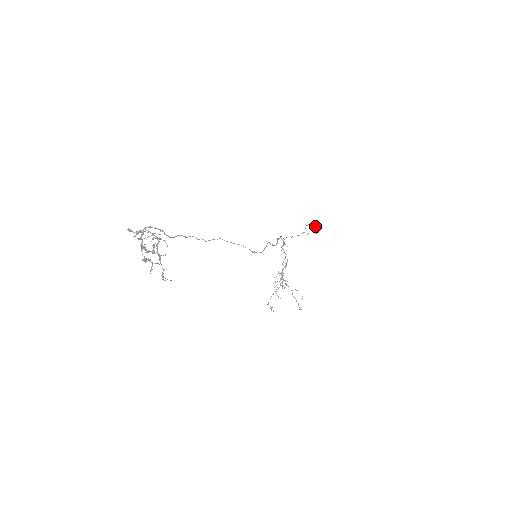
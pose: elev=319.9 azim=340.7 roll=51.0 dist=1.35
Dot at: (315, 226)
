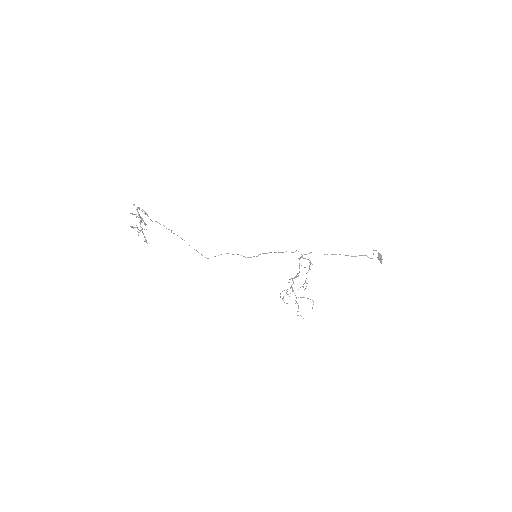
Dot at: (379, 255)
